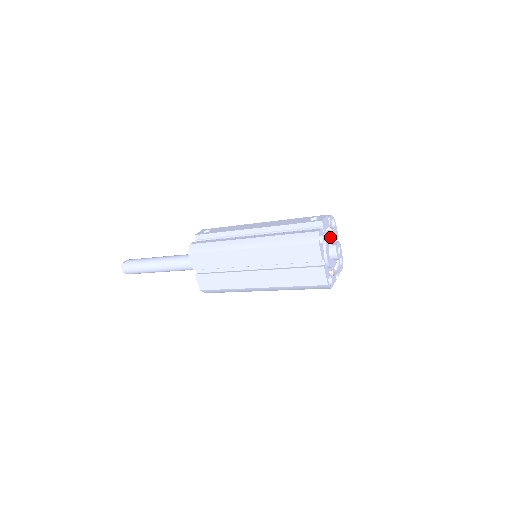
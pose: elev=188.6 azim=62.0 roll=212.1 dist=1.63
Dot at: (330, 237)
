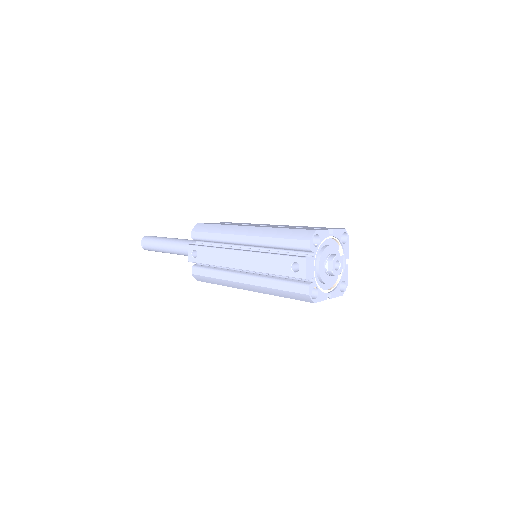
Dot at: (321, 260)
